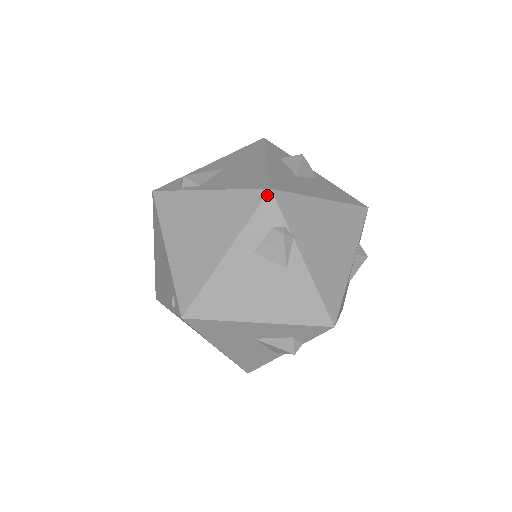
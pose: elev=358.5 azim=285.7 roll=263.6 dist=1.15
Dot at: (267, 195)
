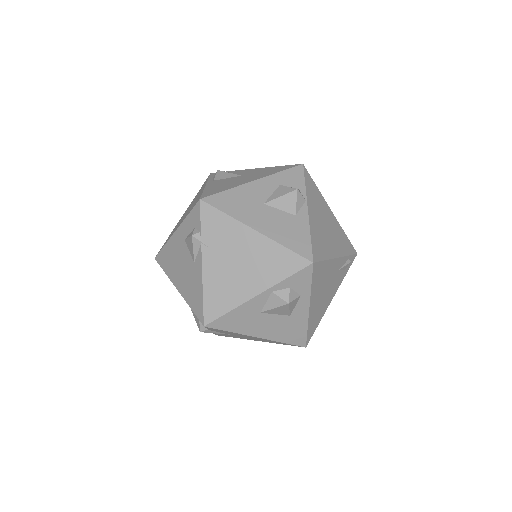
Dot at: (198, 203)
